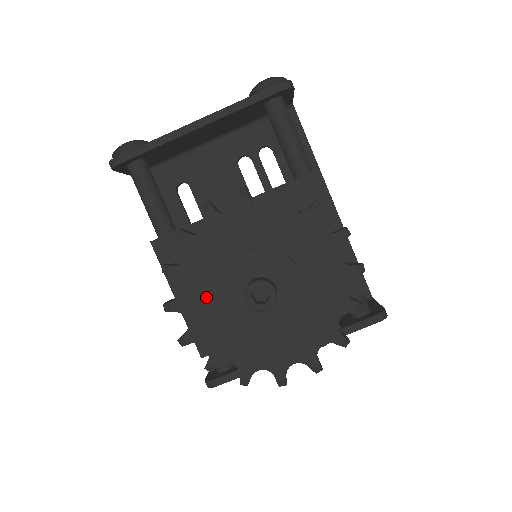
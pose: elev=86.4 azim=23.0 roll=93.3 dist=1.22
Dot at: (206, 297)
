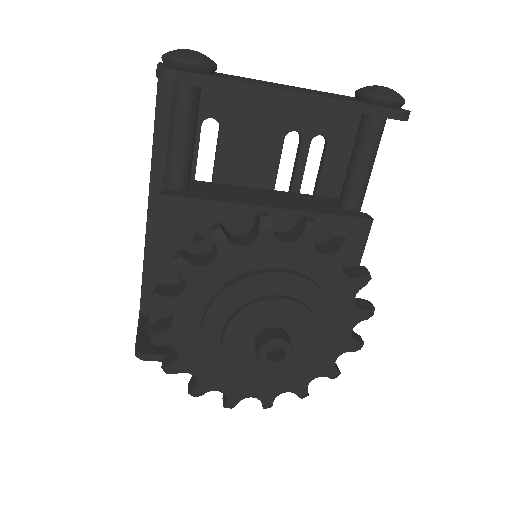
Dot at: (210, 313)
